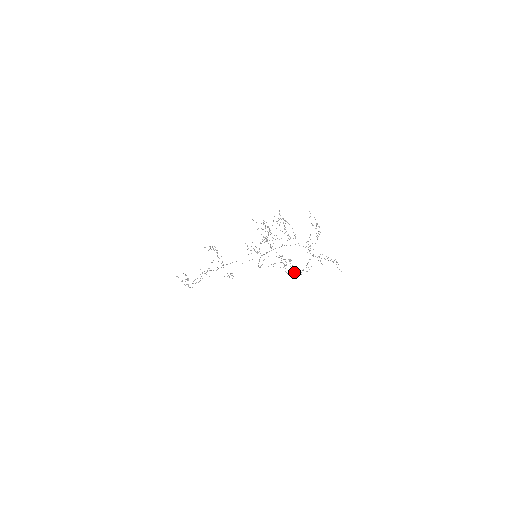
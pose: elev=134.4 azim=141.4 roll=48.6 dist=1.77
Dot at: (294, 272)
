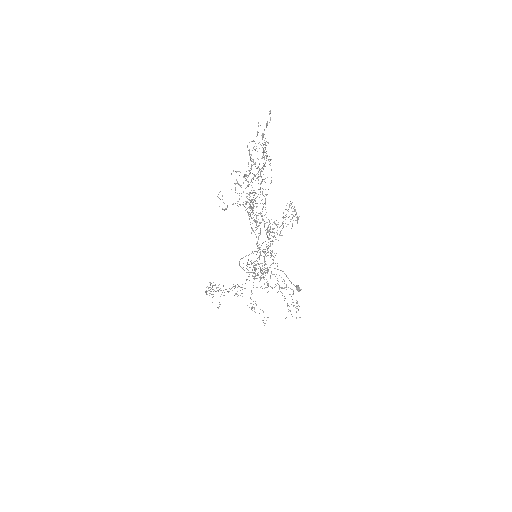
Dot at: occluded
